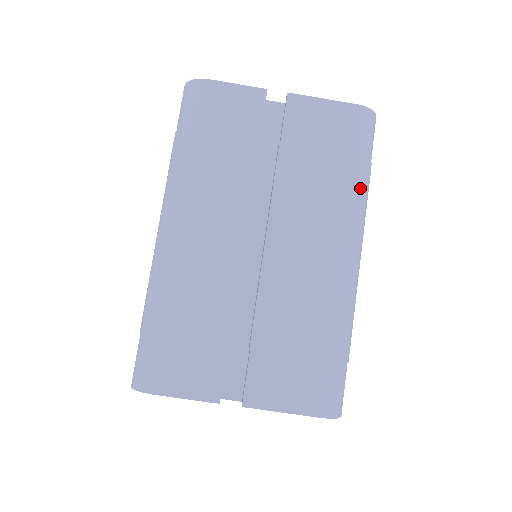
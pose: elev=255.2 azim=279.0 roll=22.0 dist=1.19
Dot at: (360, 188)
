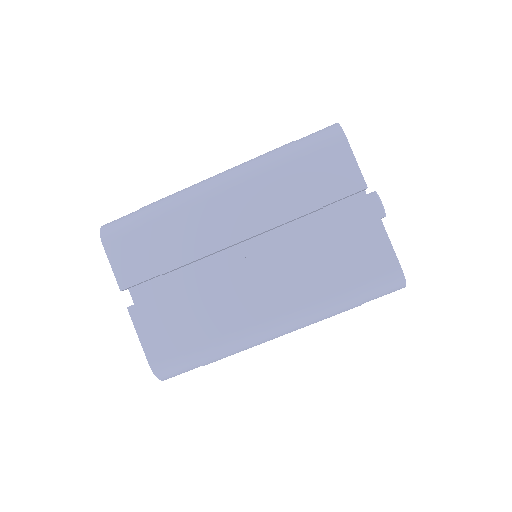
Dot at: (332, 305)
